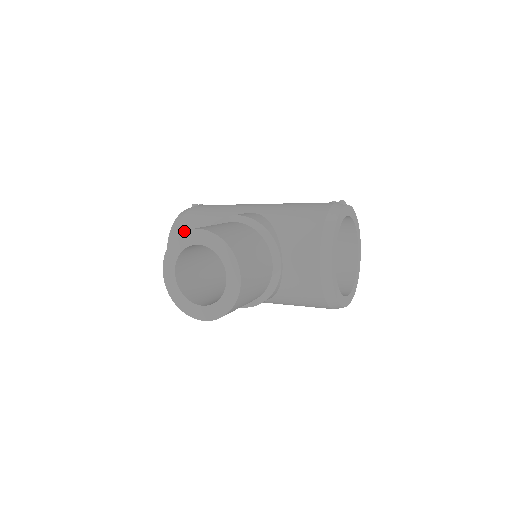
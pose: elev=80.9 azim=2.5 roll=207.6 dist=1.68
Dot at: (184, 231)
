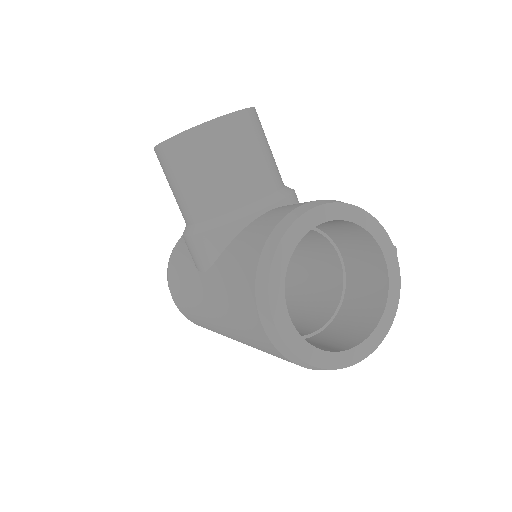
Dot at: occluded
